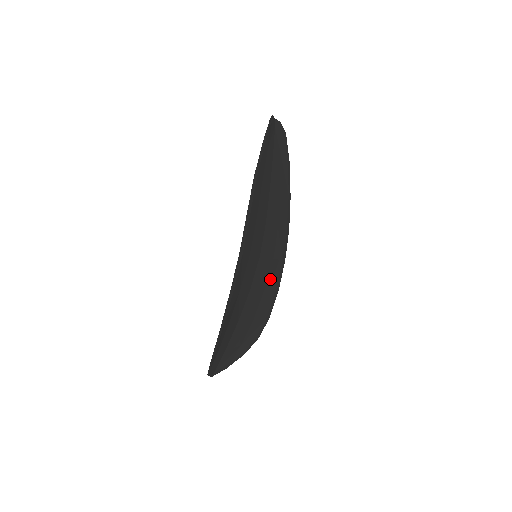
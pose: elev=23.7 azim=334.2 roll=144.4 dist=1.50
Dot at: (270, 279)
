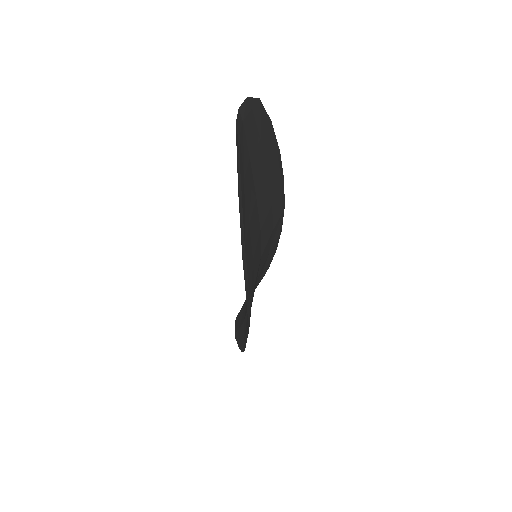
Dot at: (273, 240)
